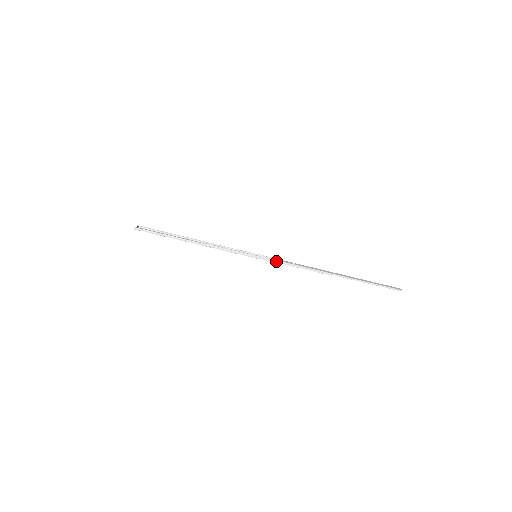
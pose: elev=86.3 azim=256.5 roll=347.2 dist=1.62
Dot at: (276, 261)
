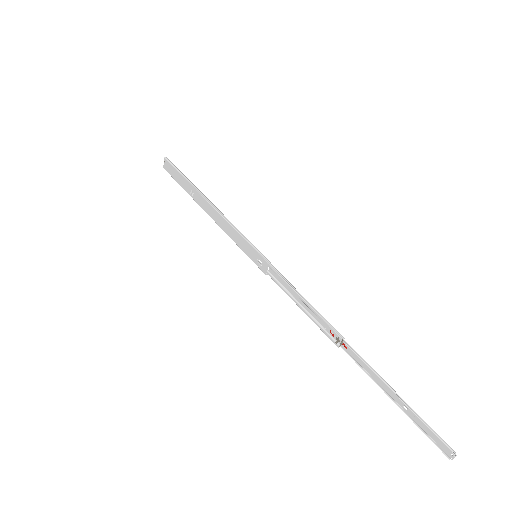
Dot at: (278, 272)
